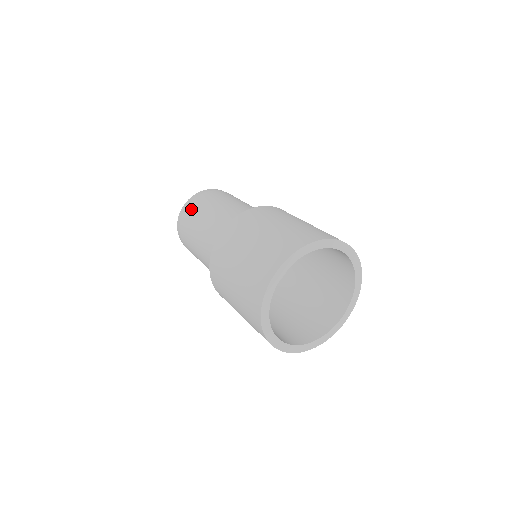
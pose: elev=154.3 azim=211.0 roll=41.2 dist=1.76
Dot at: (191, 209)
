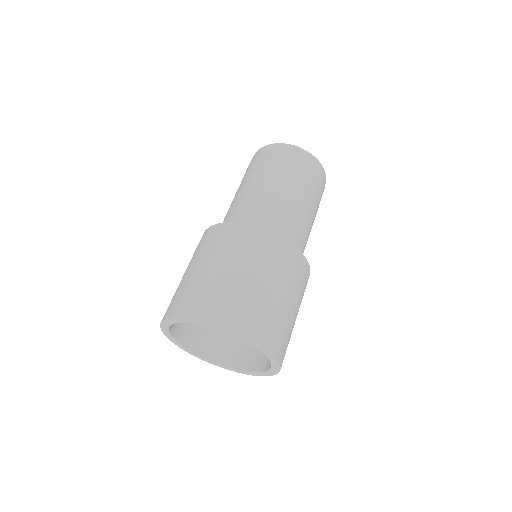
Dot at: (252, 163)
